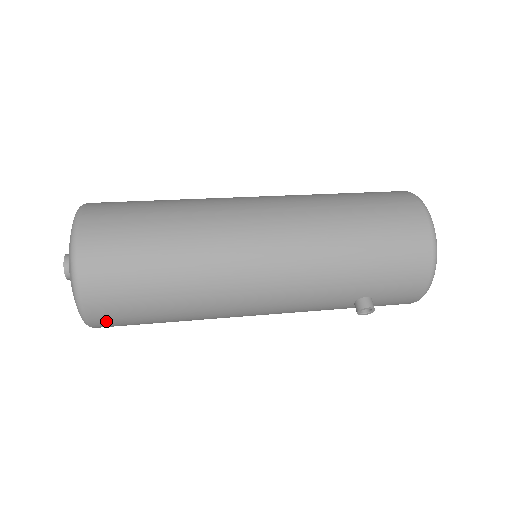
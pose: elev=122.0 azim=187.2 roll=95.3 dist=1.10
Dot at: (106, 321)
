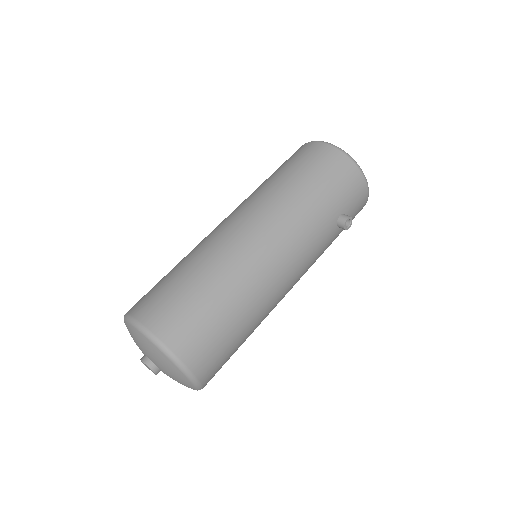
Dot at: (208, 369)
